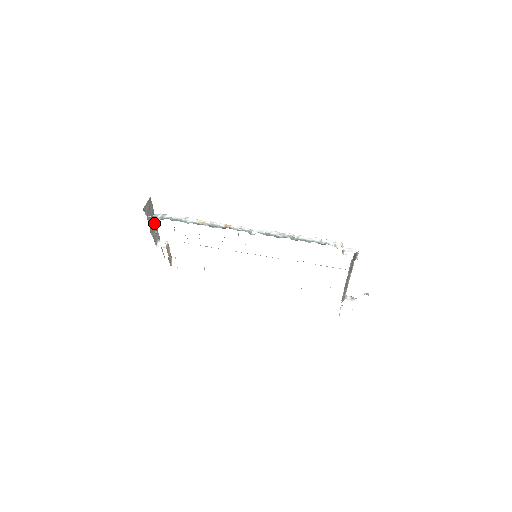
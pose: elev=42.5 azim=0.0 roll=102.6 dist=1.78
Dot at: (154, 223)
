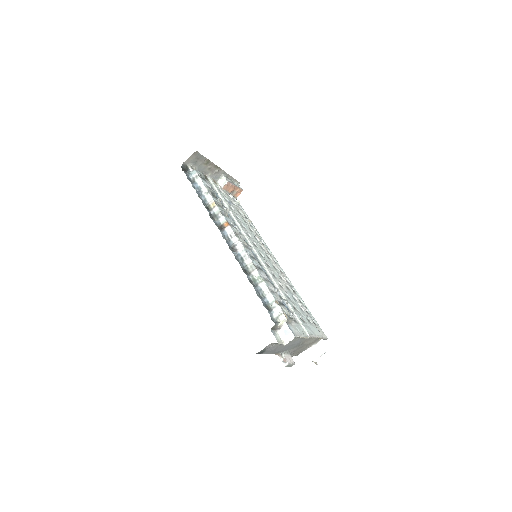
Dot at: (212, 165)
